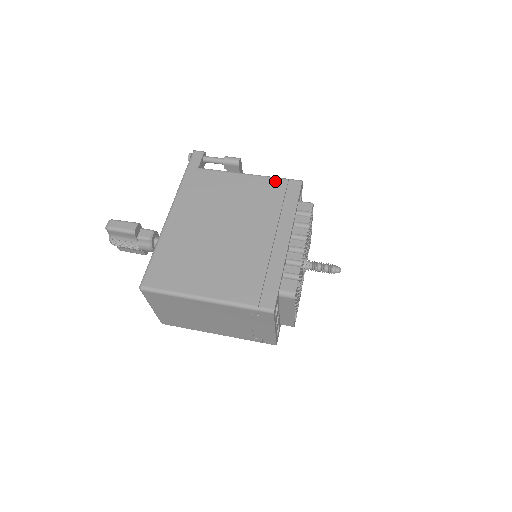
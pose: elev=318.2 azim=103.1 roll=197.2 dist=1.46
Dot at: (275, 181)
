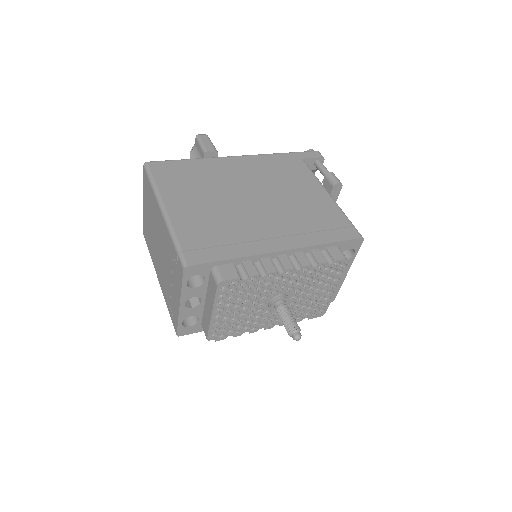
Dot at: (341, 216)
